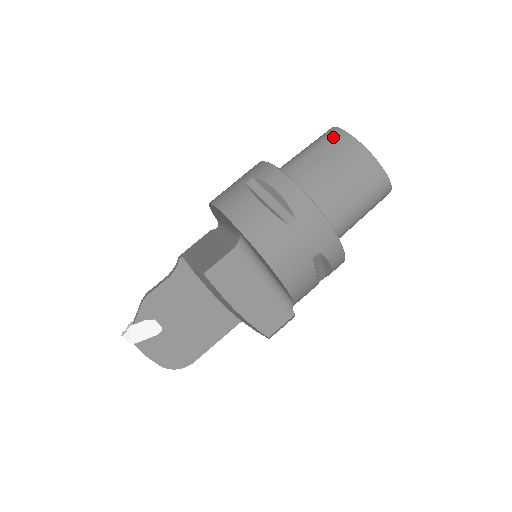
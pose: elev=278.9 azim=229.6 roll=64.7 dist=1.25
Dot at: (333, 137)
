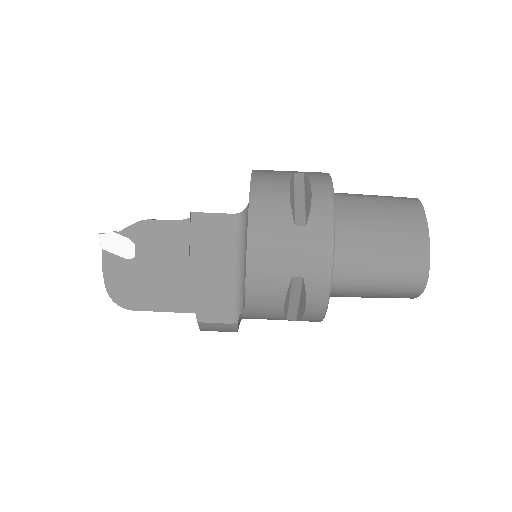
Dot at: (407, 202)
